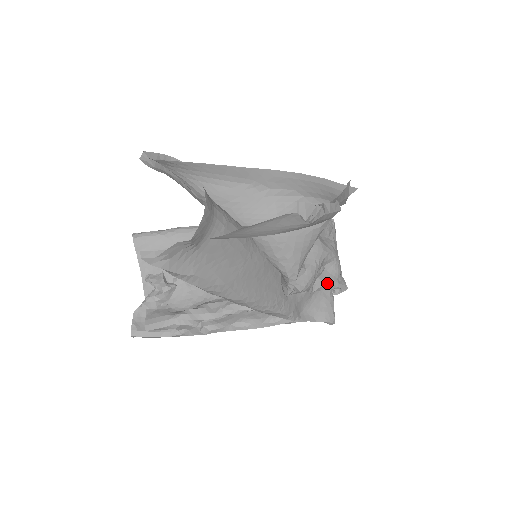
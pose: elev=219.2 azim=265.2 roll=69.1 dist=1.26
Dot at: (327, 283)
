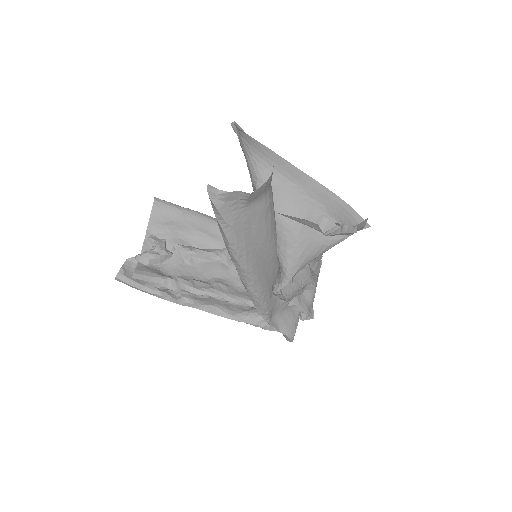
Dot at: (301, 305)
